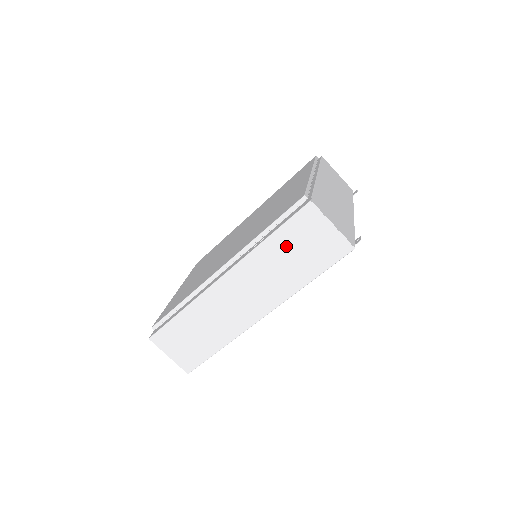
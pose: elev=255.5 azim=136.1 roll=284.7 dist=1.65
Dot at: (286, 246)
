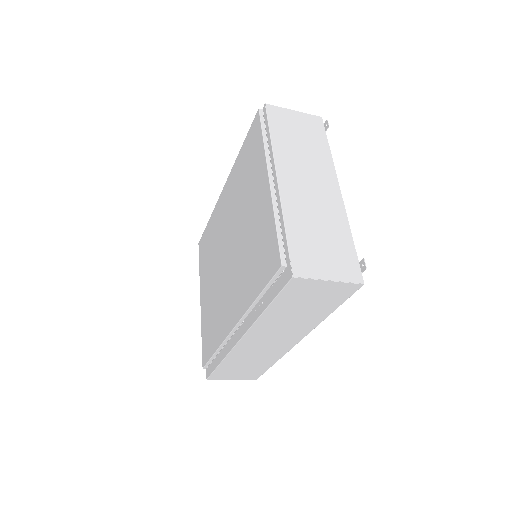
Dot at: (289, 307)
